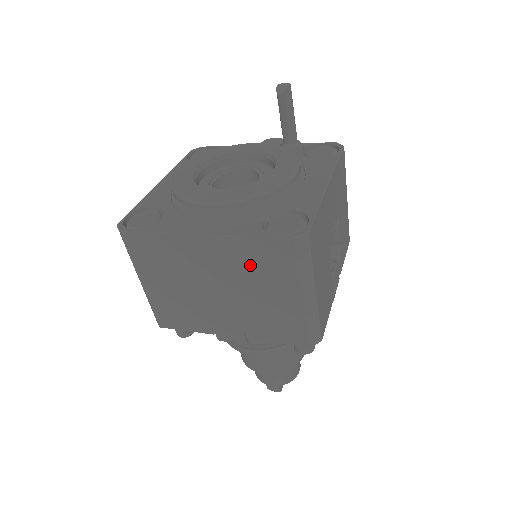
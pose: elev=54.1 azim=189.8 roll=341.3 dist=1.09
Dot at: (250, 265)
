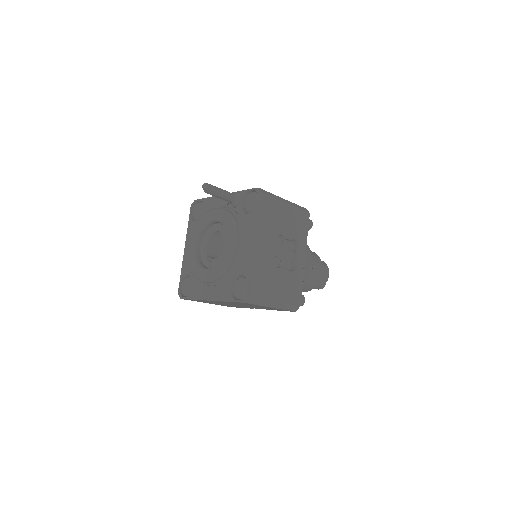
Dot at: occluded
